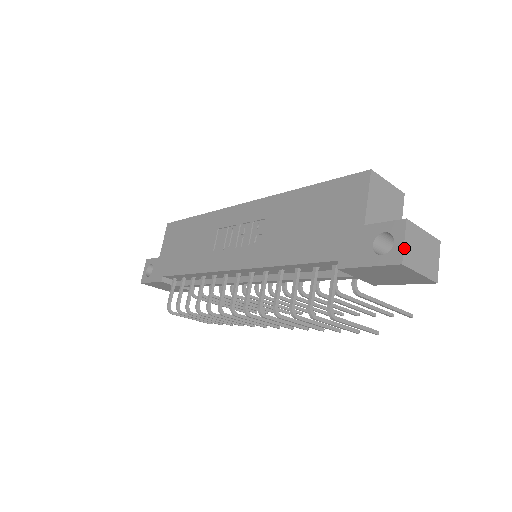
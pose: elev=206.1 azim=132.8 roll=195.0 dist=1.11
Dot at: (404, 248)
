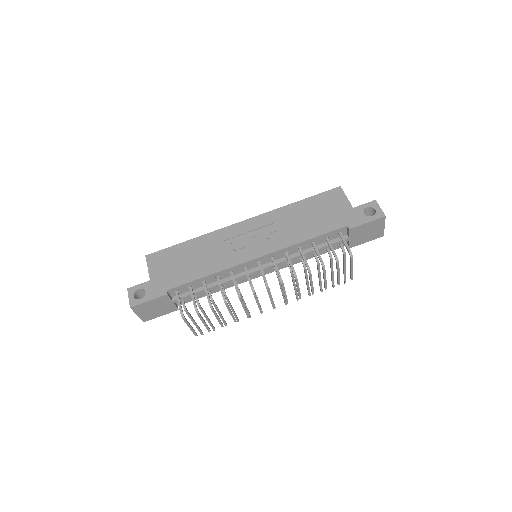
Dot at: occluded
